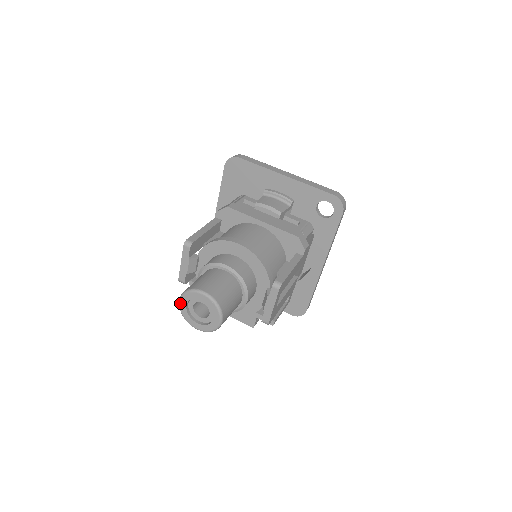
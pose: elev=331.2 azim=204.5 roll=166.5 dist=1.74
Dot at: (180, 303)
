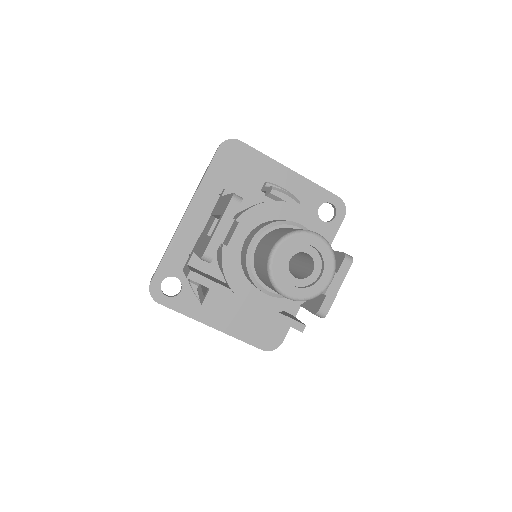
Dot at: (275, 253)
